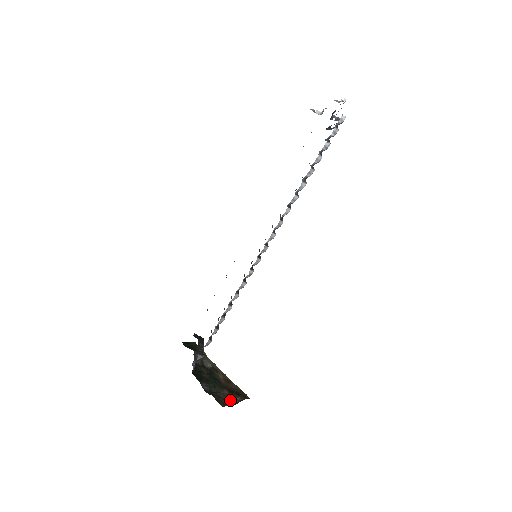
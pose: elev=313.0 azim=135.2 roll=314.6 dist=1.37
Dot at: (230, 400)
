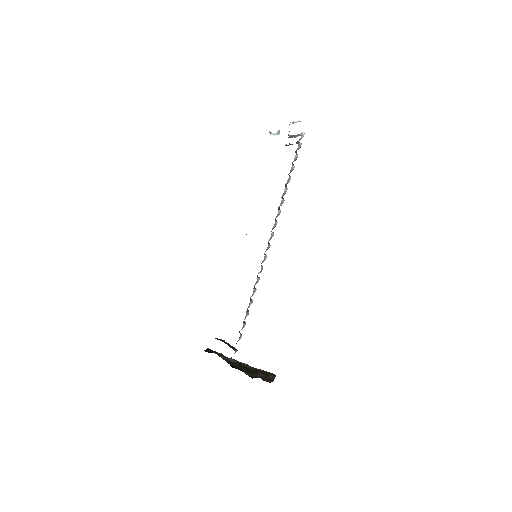
Dot at: occluded
